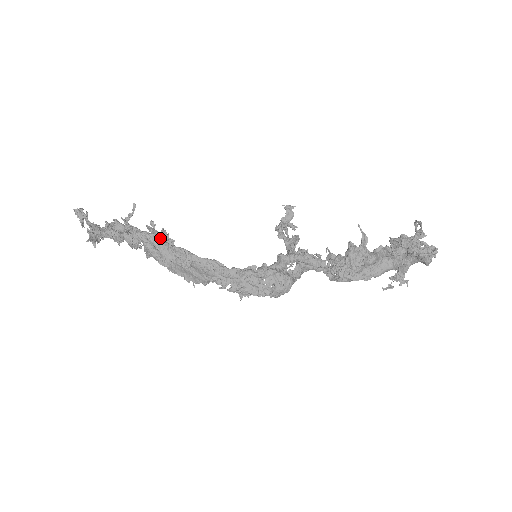
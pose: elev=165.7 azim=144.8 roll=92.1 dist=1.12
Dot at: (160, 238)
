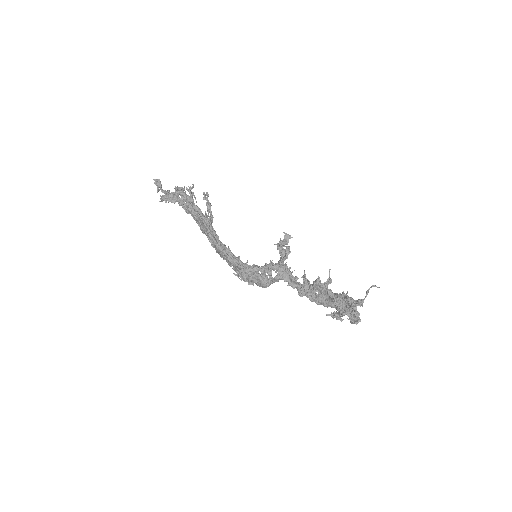
Dot at: (201, 219)
